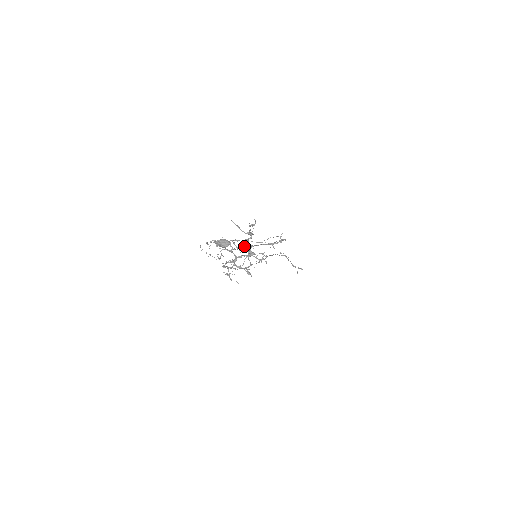
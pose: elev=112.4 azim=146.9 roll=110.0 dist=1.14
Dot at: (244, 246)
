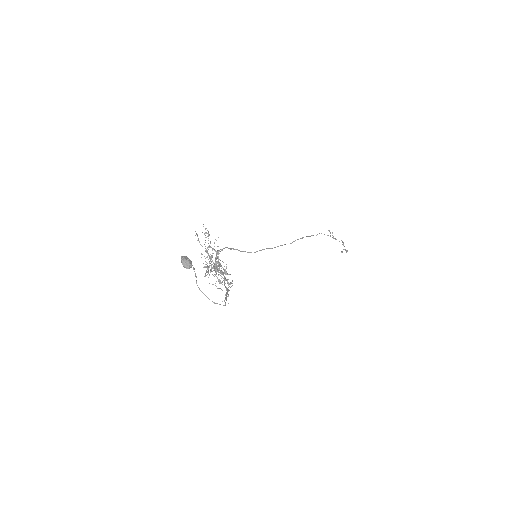
Dot at: (217, 266)
